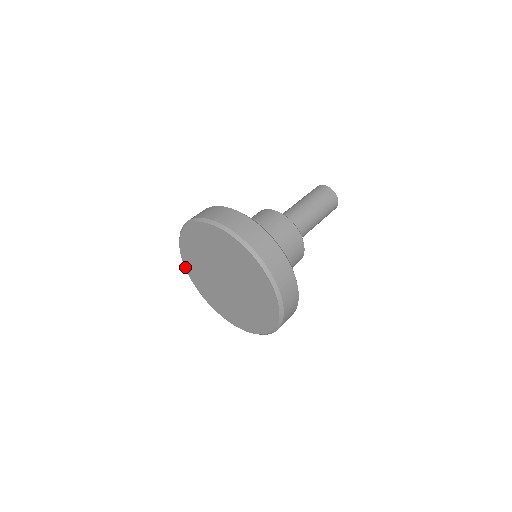
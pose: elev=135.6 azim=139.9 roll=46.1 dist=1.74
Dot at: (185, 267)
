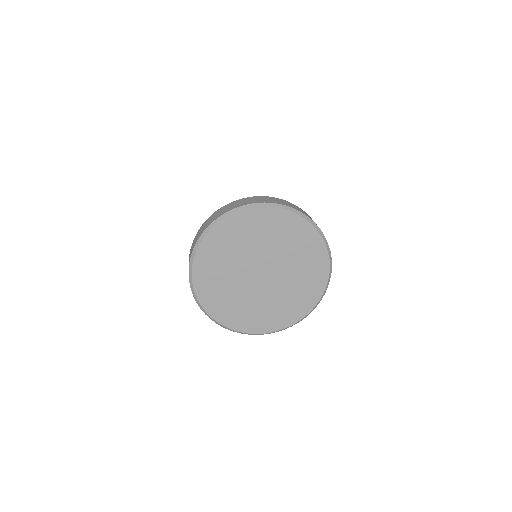
Dot at: (202, 242)
